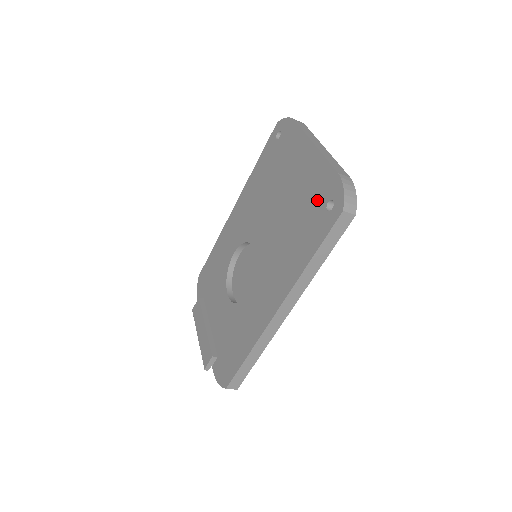
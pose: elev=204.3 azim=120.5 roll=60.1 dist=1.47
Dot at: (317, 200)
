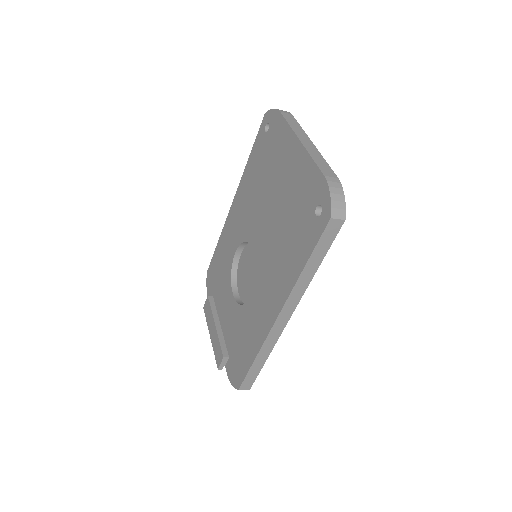
Dot at: (306, 204)
